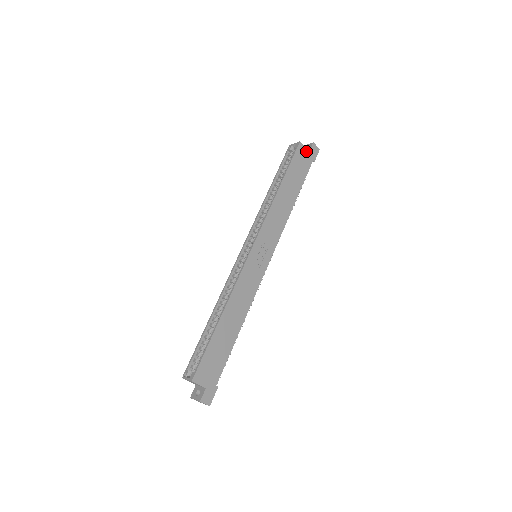
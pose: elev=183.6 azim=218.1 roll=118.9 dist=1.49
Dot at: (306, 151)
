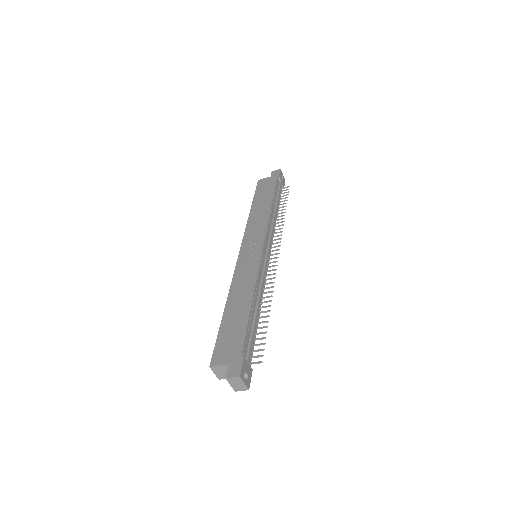
Dot at: (267, 179)
